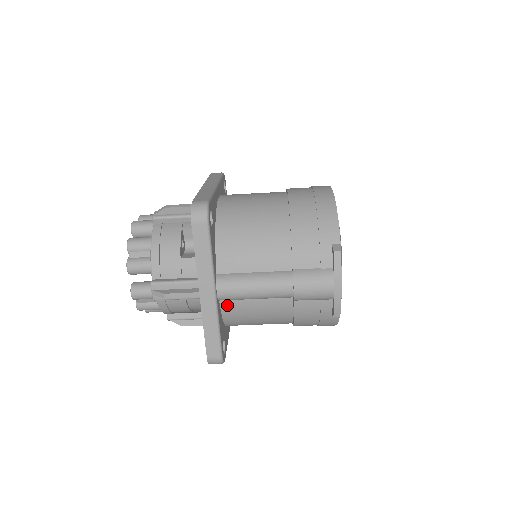
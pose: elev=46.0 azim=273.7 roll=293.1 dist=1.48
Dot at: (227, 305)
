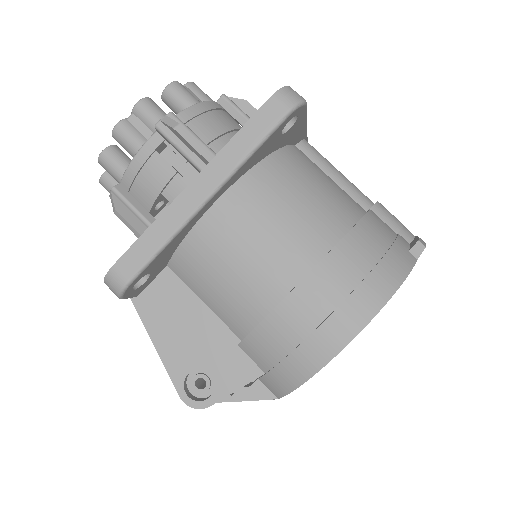
Dot at: (300, 151)
